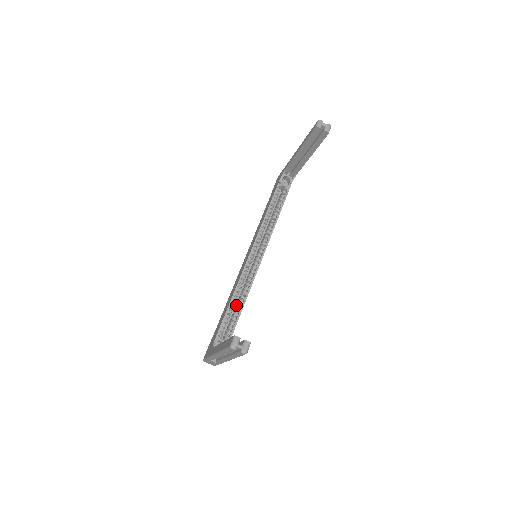
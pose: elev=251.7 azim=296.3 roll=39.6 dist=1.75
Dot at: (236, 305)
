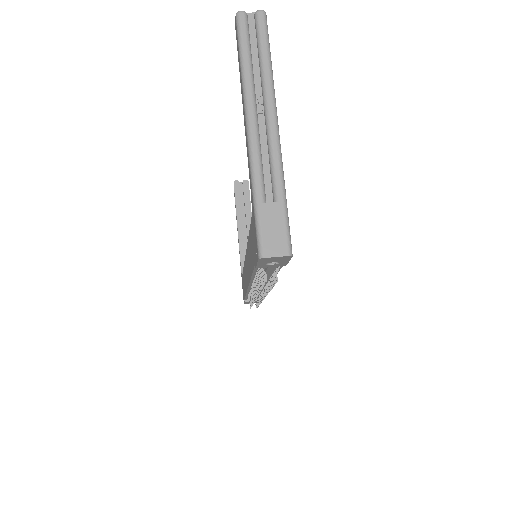
Dot at: occluded
